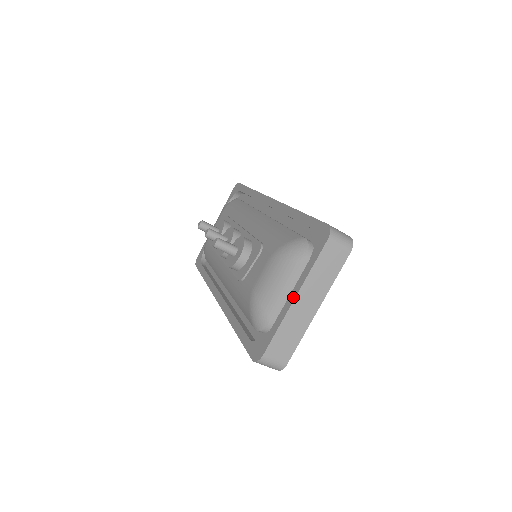
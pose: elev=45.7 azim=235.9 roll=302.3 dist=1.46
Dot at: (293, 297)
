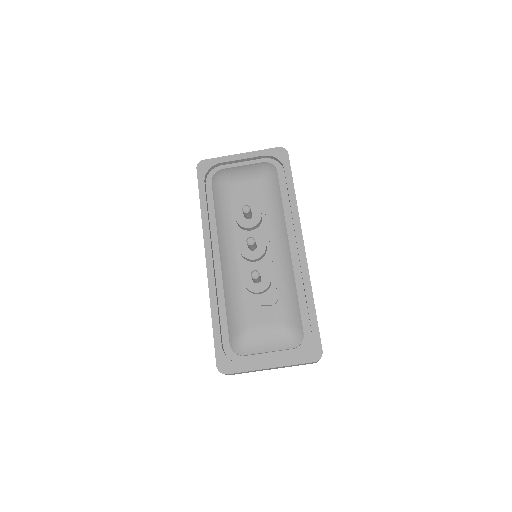
Dot at: (270, 366)
